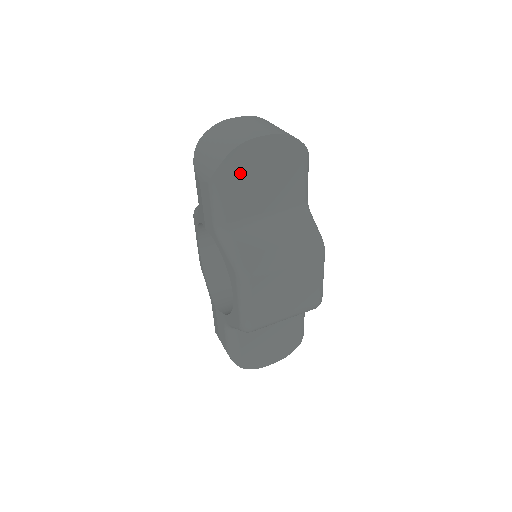
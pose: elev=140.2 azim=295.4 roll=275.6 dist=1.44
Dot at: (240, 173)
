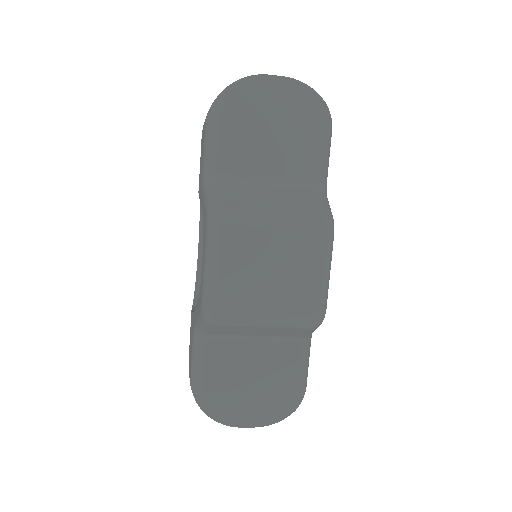
Dot at: (242, 112)
